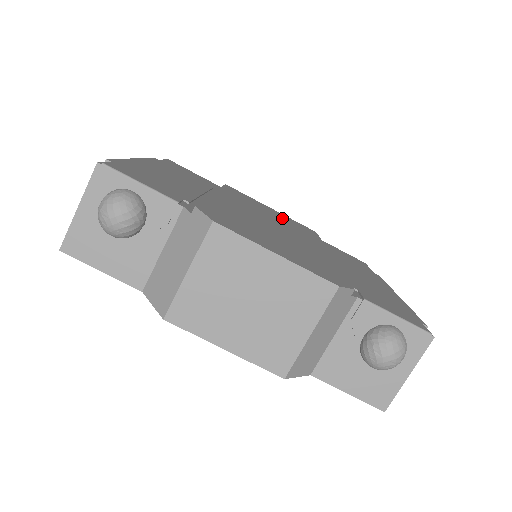
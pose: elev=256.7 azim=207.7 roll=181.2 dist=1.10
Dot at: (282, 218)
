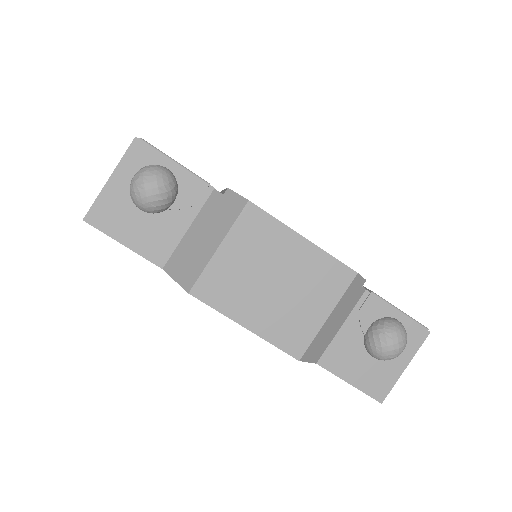
Dot at: occluded
